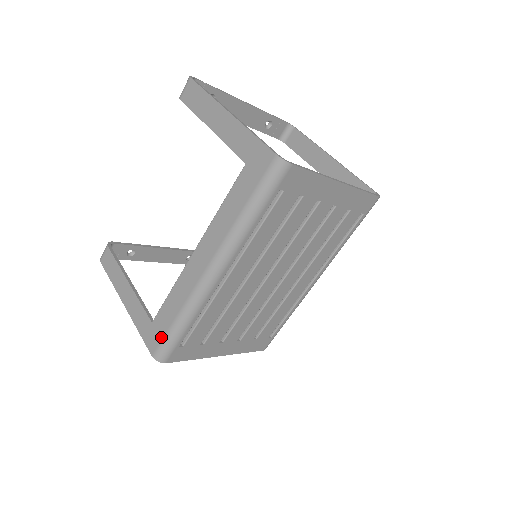
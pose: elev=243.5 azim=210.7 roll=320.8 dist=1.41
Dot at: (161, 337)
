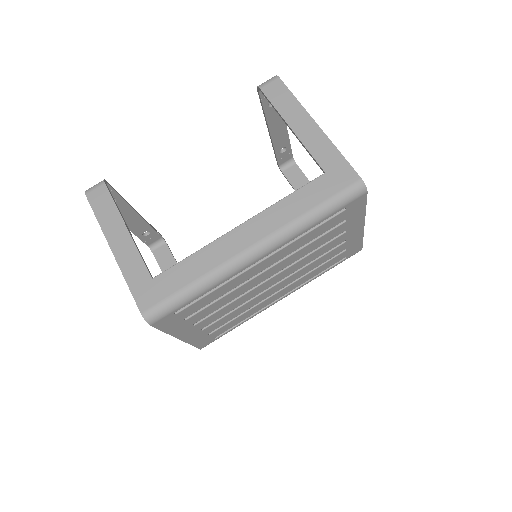
Dot at: (163, 296)
